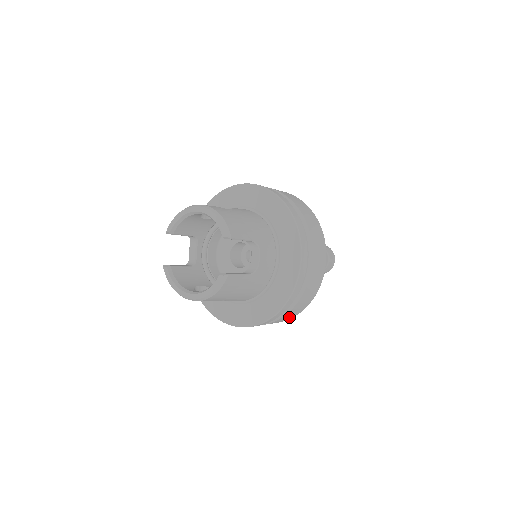
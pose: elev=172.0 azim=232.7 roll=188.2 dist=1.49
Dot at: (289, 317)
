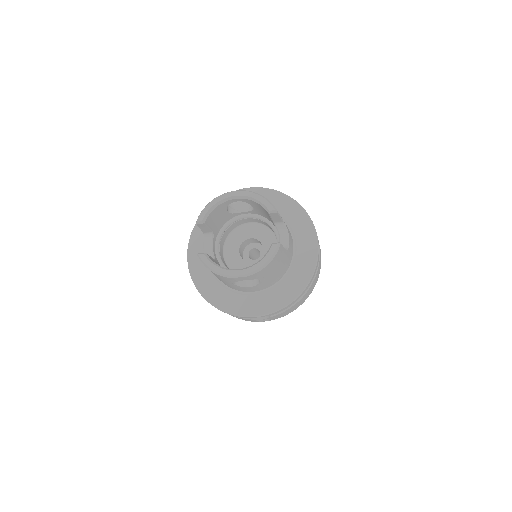
Dot at: (298, 305)
